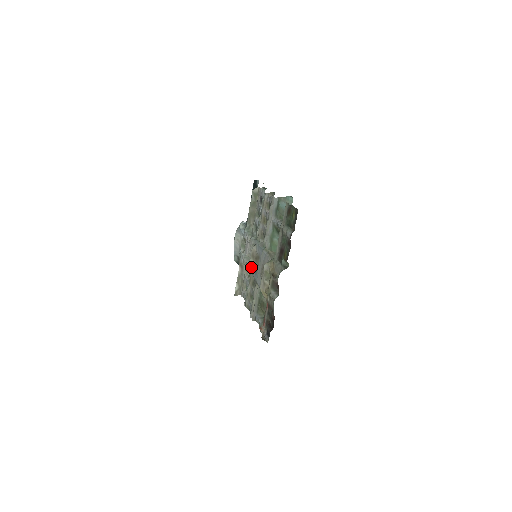
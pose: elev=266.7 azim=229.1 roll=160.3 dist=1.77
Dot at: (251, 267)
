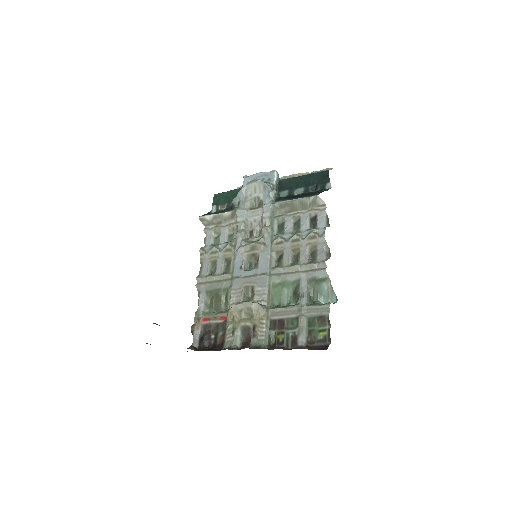
Dot at: (242, 251)
